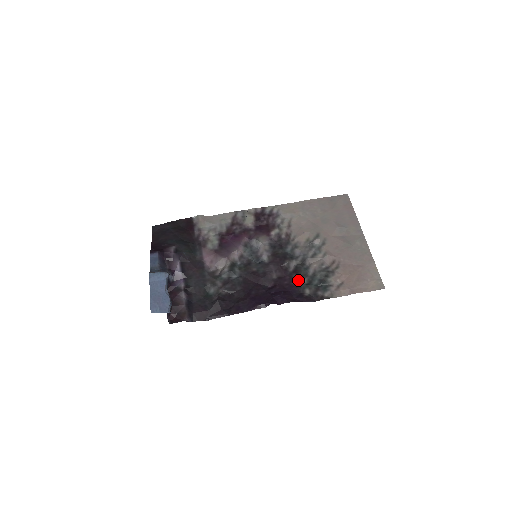
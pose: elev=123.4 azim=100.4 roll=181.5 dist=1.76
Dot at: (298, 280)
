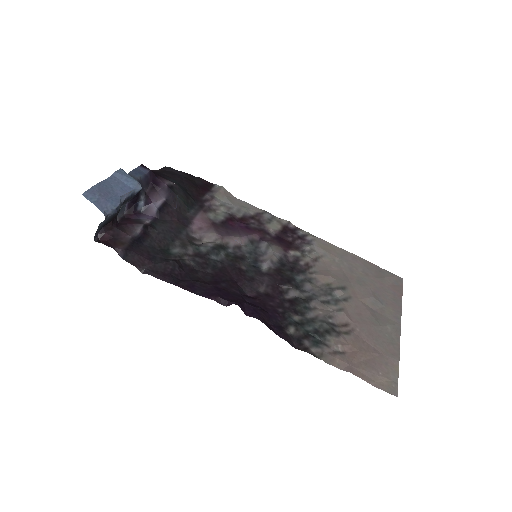
Dot at: (288, 311)
